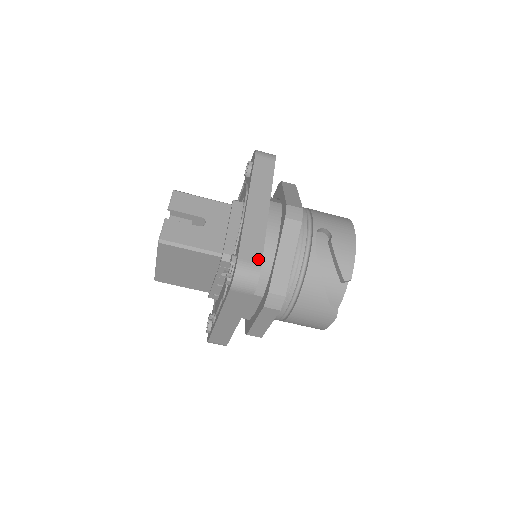
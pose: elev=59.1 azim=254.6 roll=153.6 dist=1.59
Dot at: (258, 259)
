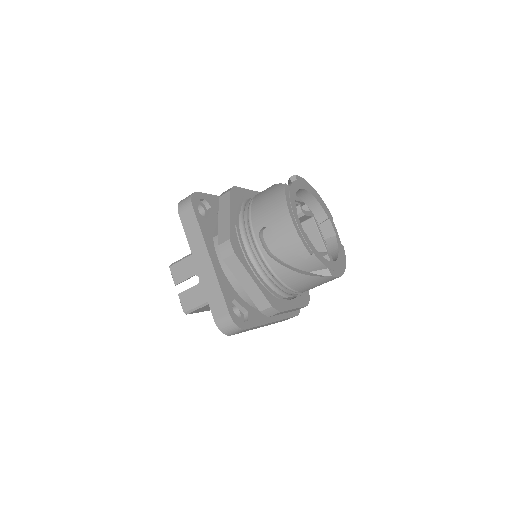
Dot at: (225, 311)
